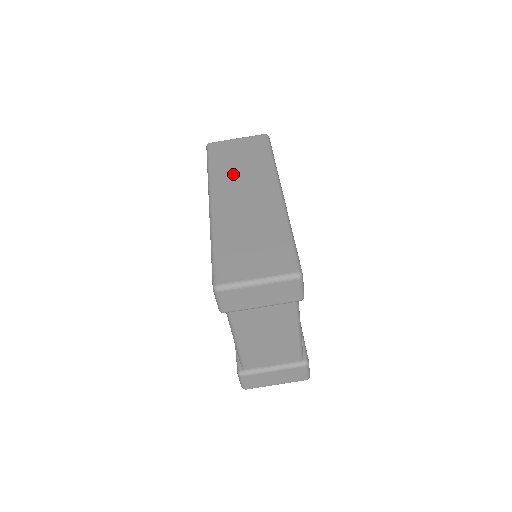
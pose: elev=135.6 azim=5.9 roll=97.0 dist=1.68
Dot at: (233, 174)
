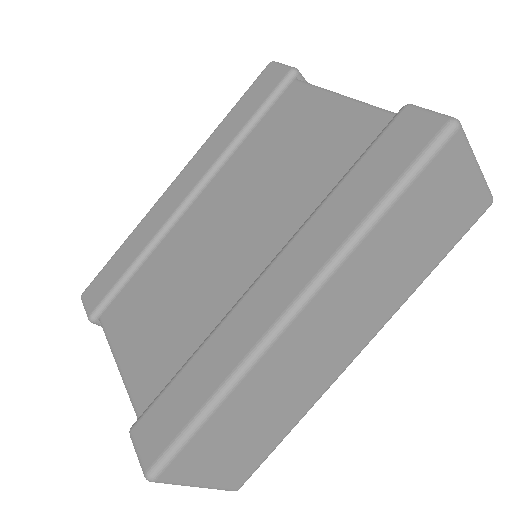
Dot at: (378, 268)
